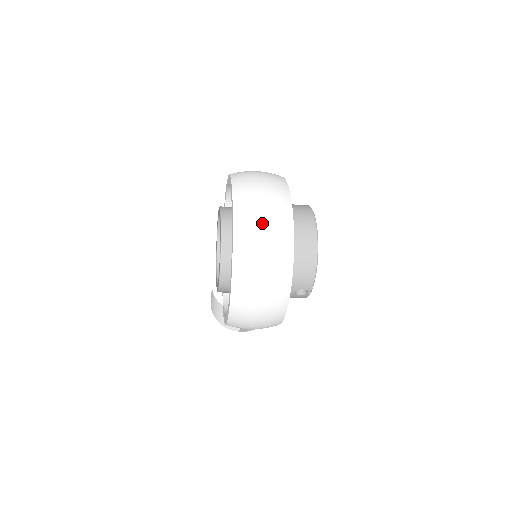
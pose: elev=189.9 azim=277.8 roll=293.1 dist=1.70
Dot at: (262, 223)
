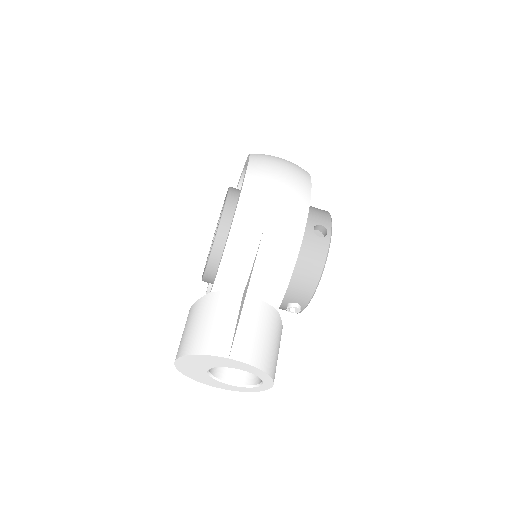
Dot at: occluded
